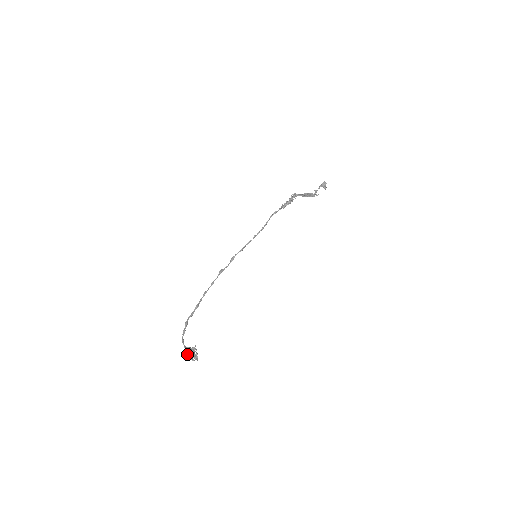
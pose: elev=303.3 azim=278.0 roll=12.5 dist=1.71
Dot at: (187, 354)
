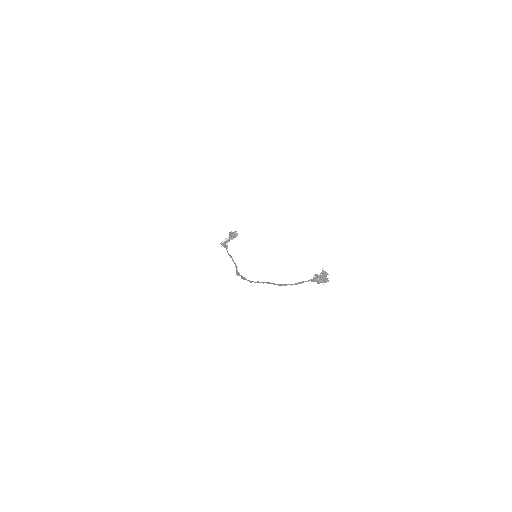
Dot at: (321, 275)
